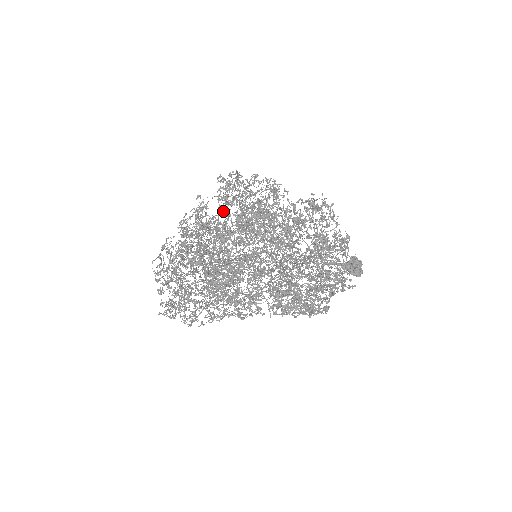
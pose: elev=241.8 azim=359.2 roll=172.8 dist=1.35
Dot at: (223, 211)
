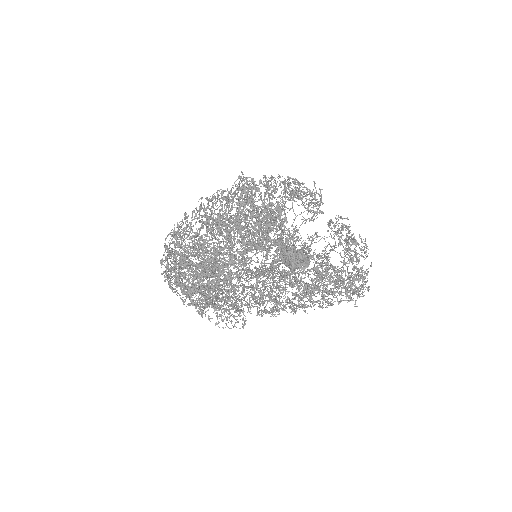
Dot at: (244, 213)
